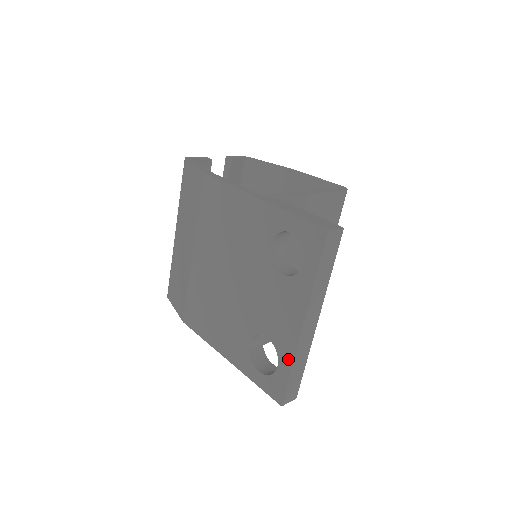
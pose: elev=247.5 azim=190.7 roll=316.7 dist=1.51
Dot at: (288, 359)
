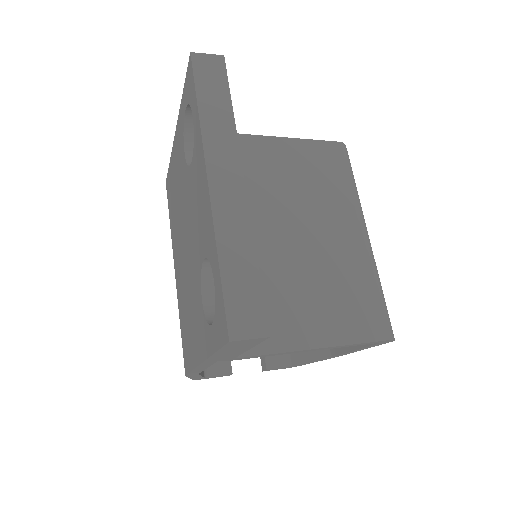
Dot at: (214, 250)
